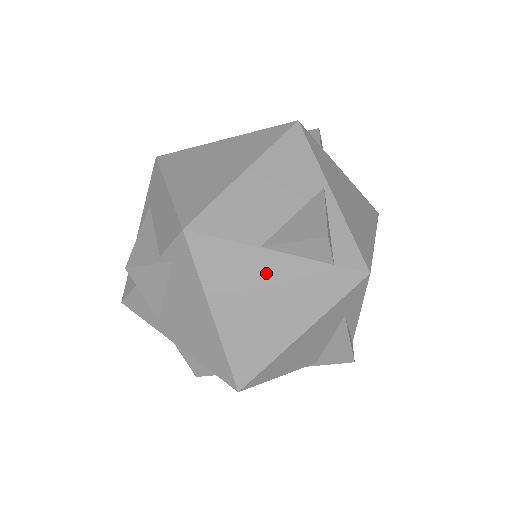
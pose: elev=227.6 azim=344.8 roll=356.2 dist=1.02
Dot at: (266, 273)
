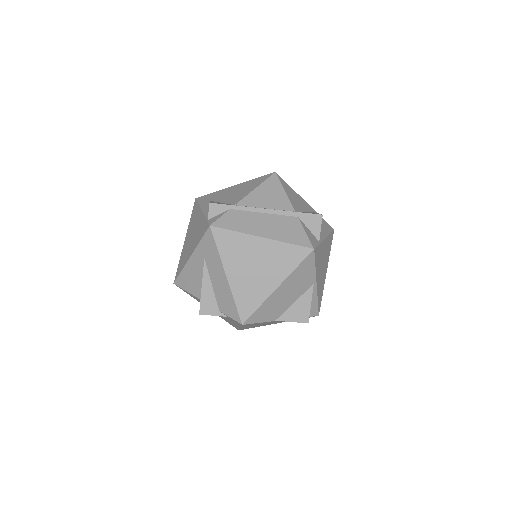
Dot at: occluded
